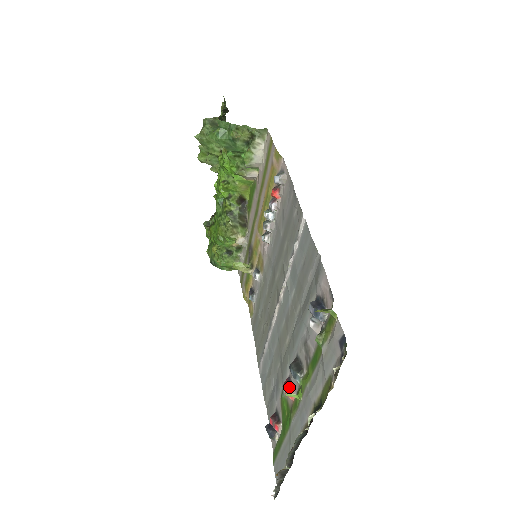
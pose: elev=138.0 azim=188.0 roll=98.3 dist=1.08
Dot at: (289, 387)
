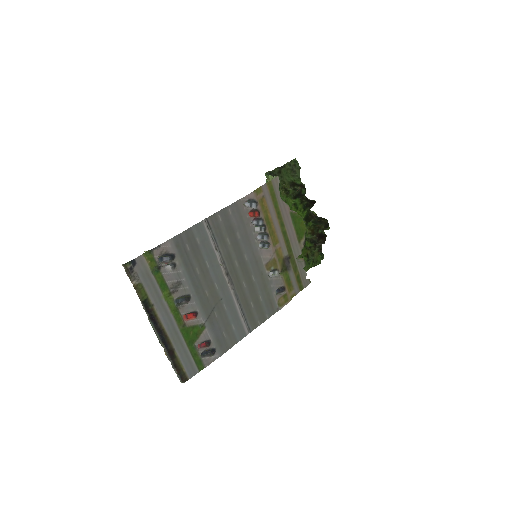
Dot at: (187, 313)
